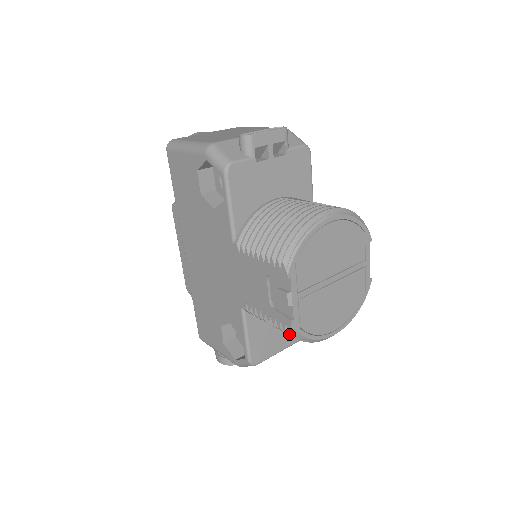
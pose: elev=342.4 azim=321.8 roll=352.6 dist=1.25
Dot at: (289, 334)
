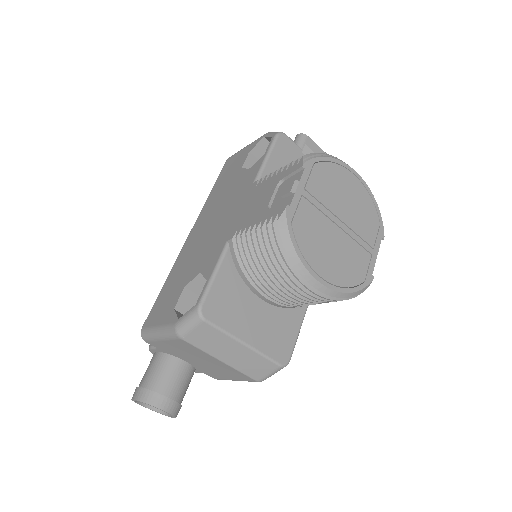
Dot at: (275, 231)
